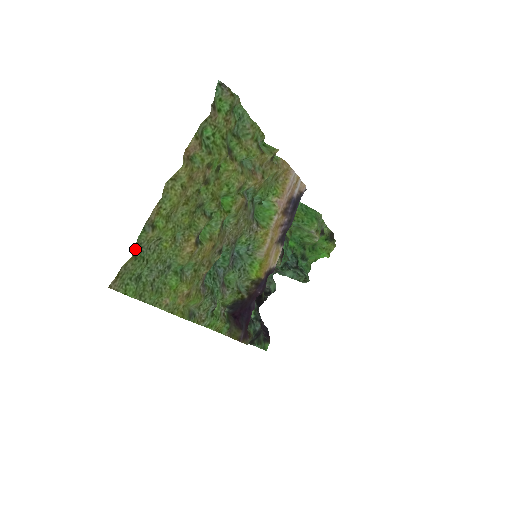
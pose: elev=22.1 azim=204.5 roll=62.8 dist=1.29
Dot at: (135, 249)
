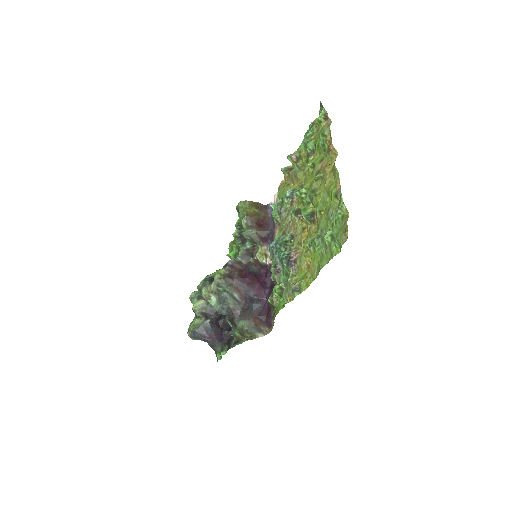
Dot at: (345, 210)
